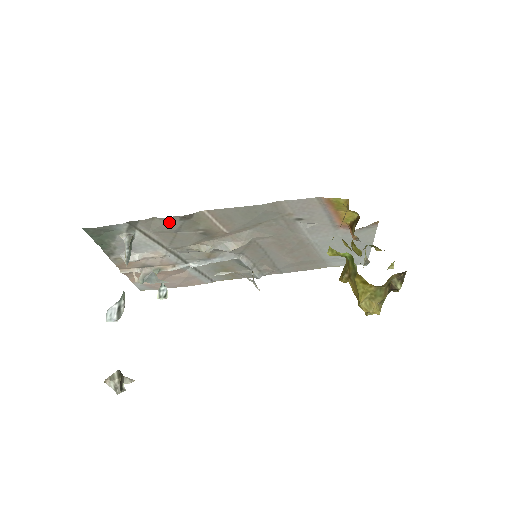
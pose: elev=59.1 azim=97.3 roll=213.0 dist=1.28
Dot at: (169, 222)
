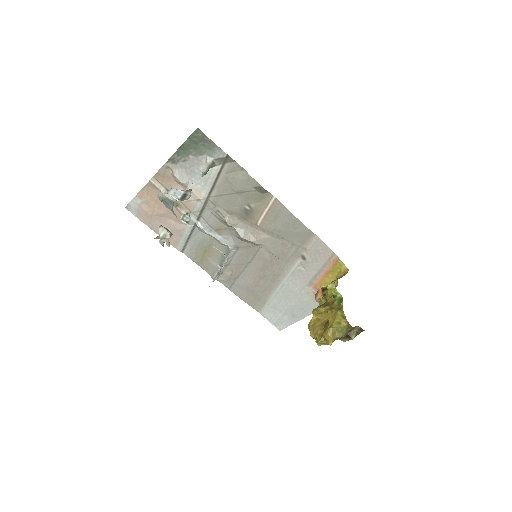
Dot at: (247, 182)
